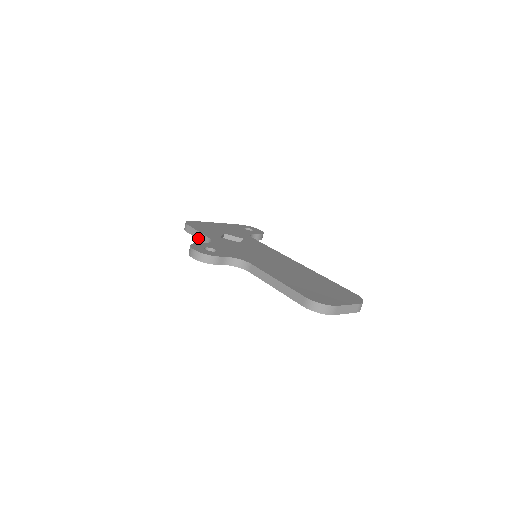
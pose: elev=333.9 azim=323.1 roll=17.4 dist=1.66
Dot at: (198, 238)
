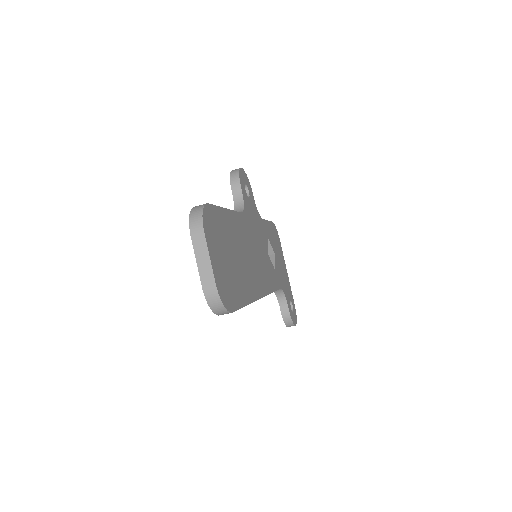
Dot at: occluded
